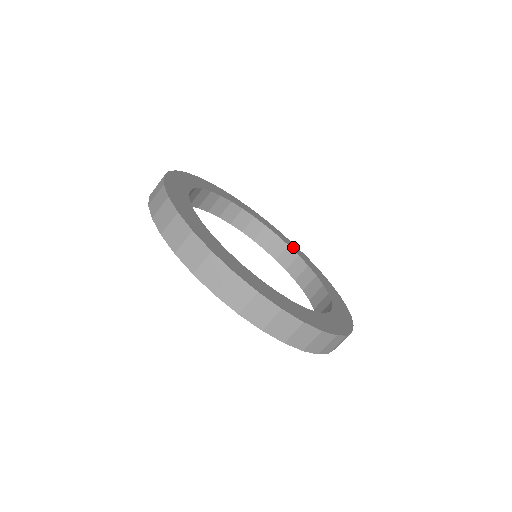
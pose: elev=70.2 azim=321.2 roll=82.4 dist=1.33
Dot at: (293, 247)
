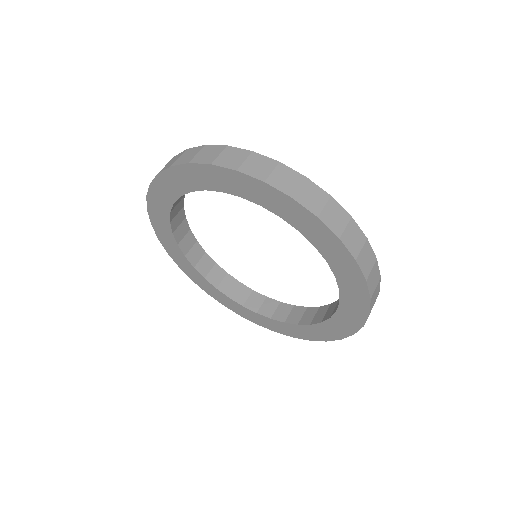
Dot at: occluded
